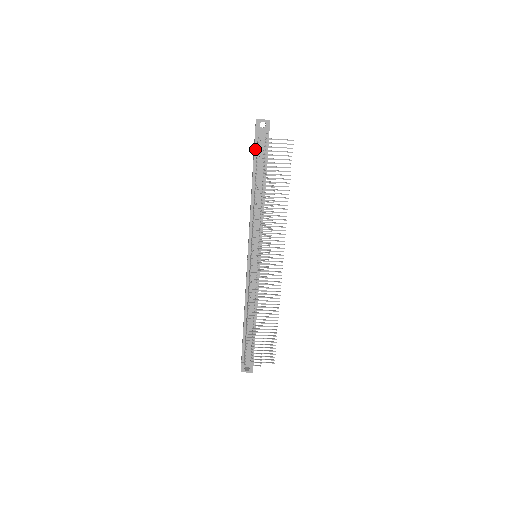
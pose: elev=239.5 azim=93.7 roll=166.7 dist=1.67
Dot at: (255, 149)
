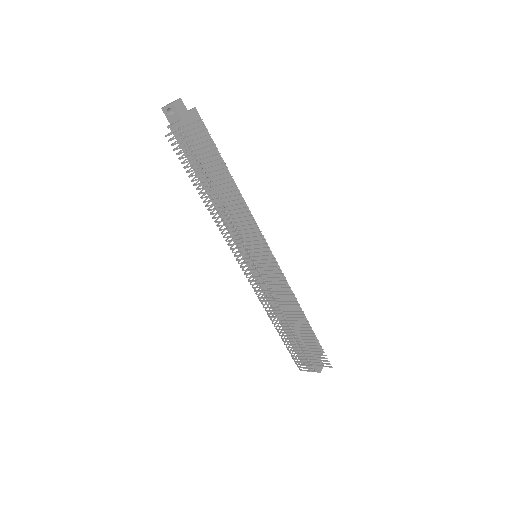
Dot at: (179, 144)
